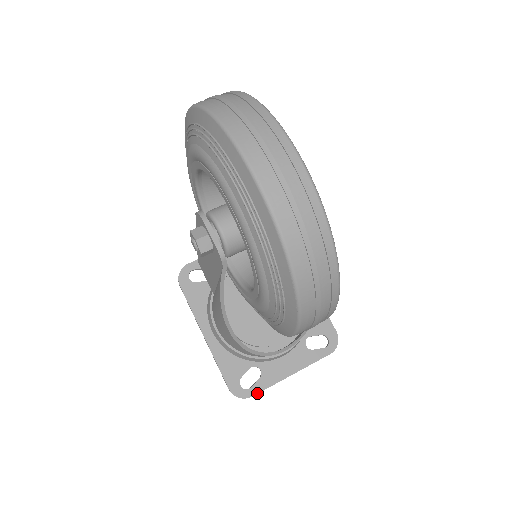
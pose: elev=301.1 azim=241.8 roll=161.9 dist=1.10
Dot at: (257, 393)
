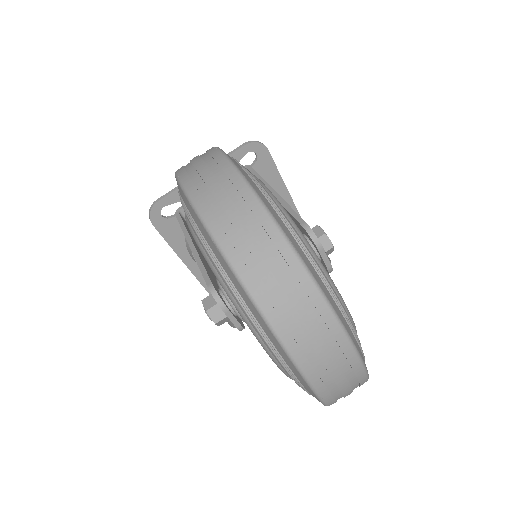
Dot at: occluded
